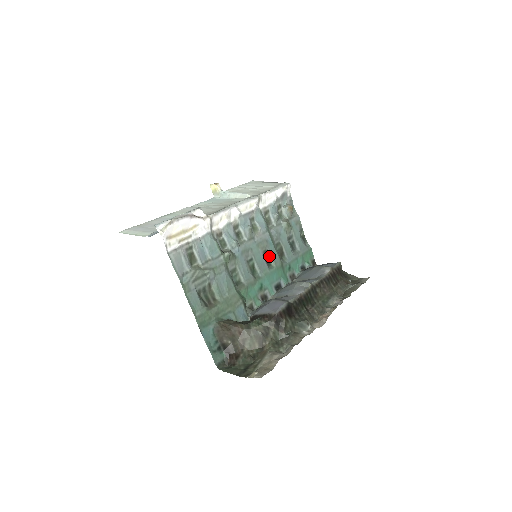
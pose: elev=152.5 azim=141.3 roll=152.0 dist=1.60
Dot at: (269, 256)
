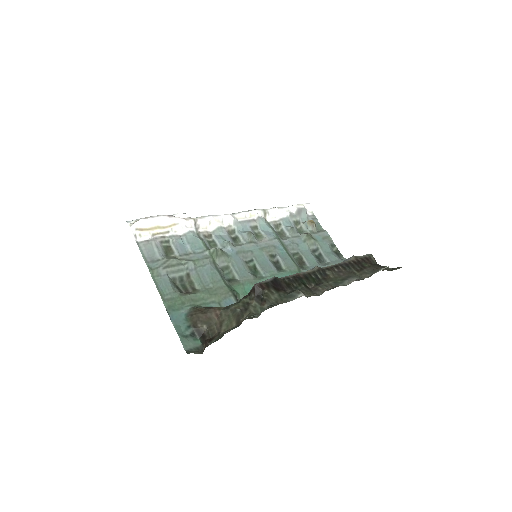
Dot at: (279, 261)
